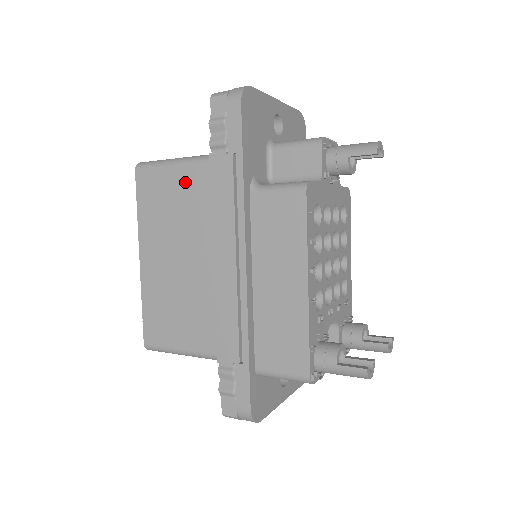
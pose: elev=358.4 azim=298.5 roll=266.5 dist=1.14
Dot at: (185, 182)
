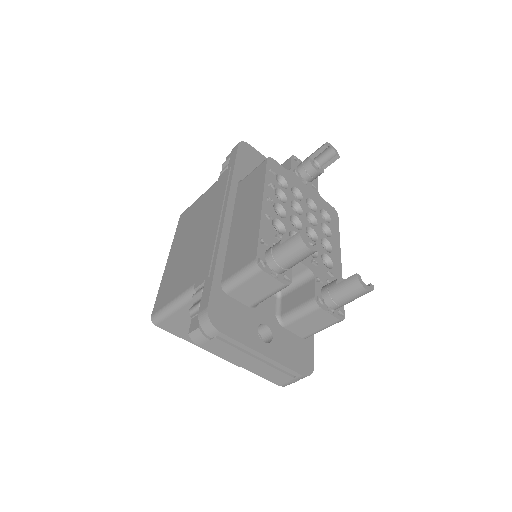
Dot at: (203, 199)
